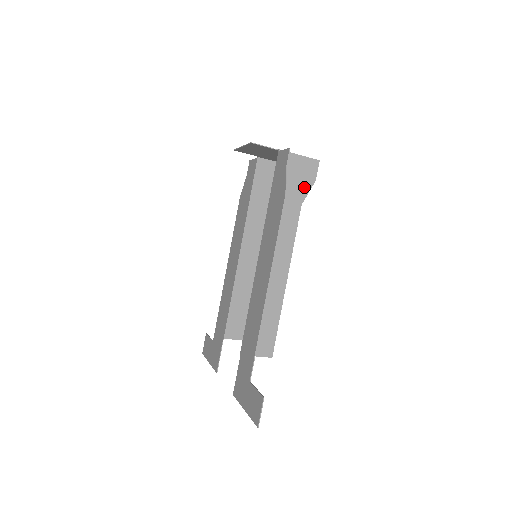
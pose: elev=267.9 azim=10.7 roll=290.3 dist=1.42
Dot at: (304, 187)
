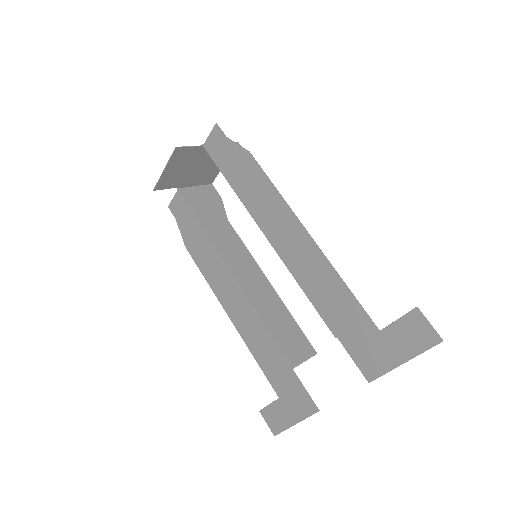
Dot at: occluded
